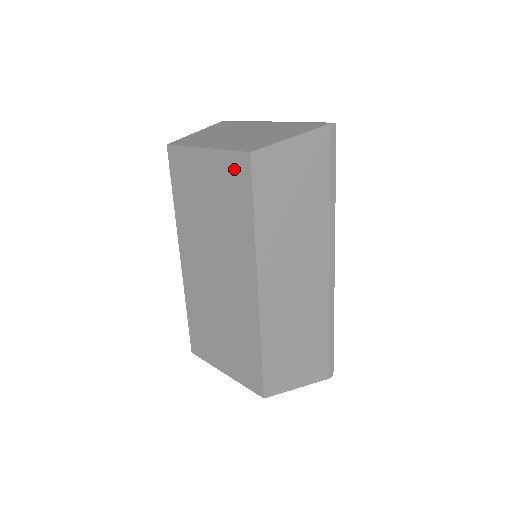
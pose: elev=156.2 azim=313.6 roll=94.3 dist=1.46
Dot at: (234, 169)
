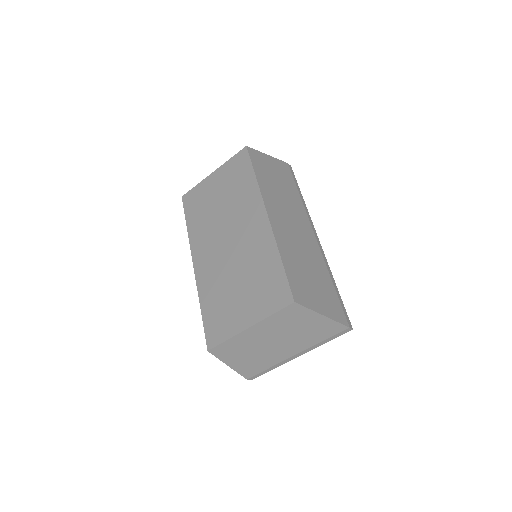
Dot at: (236, 163)
